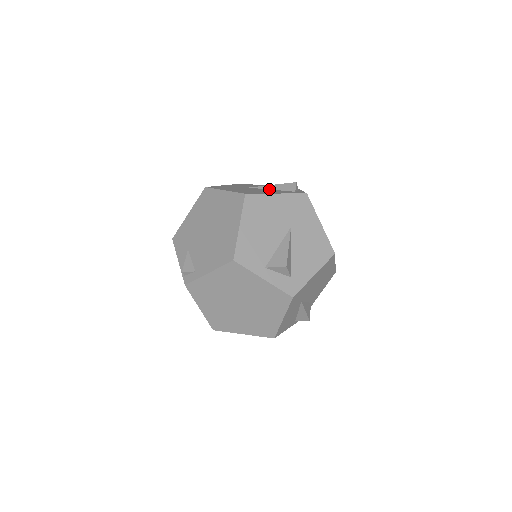
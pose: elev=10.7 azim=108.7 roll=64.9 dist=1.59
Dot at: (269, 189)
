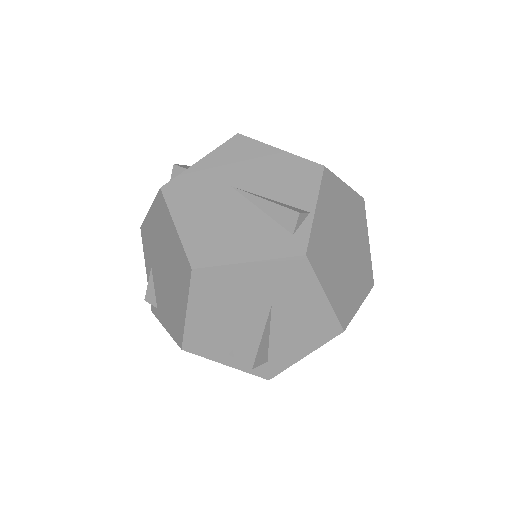
Dot at: (257, 207)
